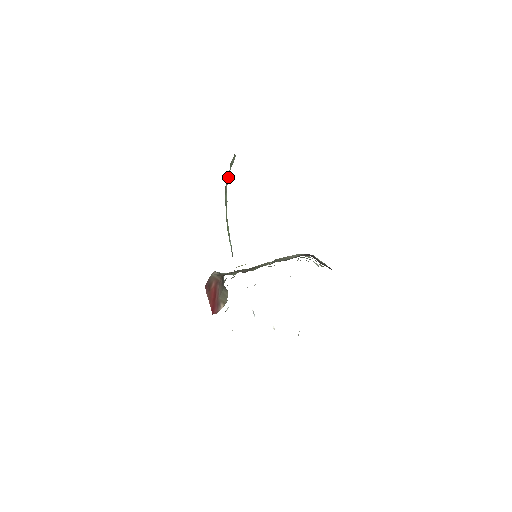
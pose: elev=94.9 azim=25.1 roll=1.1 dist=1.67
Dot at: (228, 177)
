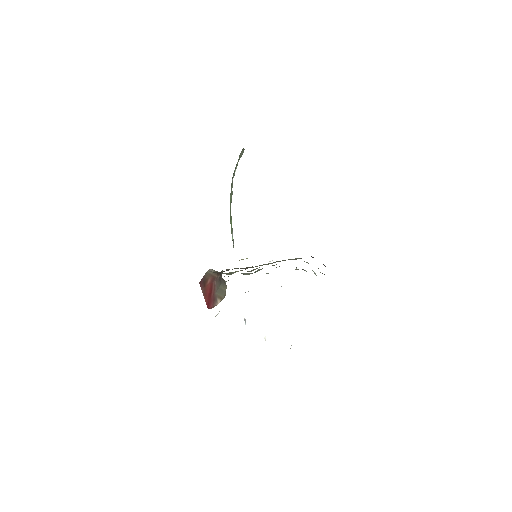
Dot at: (235, 170)
